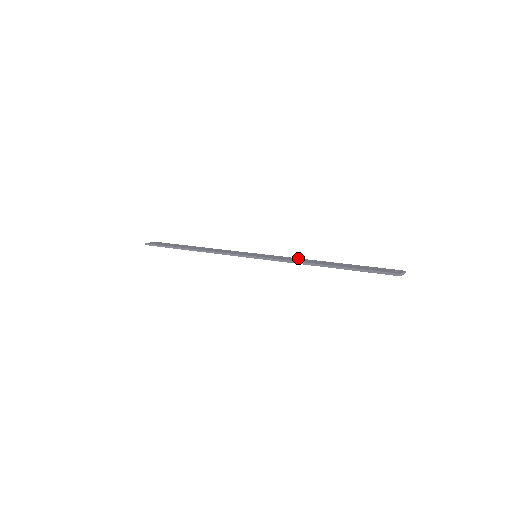
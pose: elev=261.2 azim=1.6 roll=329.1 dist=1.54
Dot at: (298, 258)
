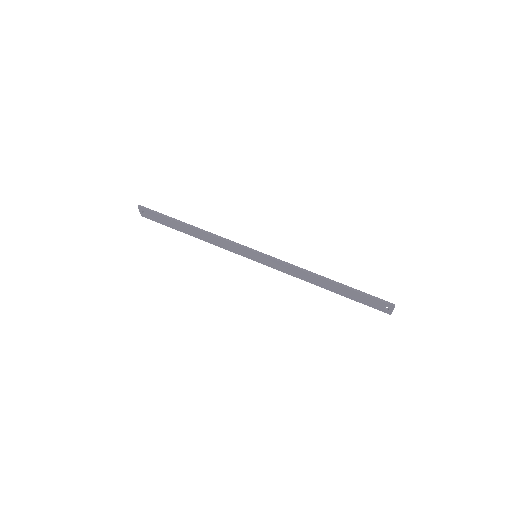
Dot at: (295, 274)
